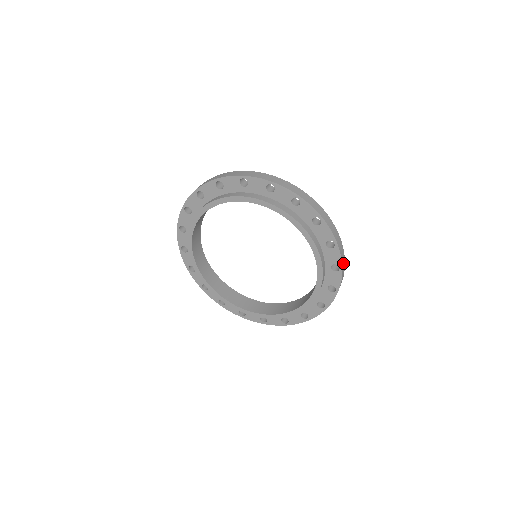
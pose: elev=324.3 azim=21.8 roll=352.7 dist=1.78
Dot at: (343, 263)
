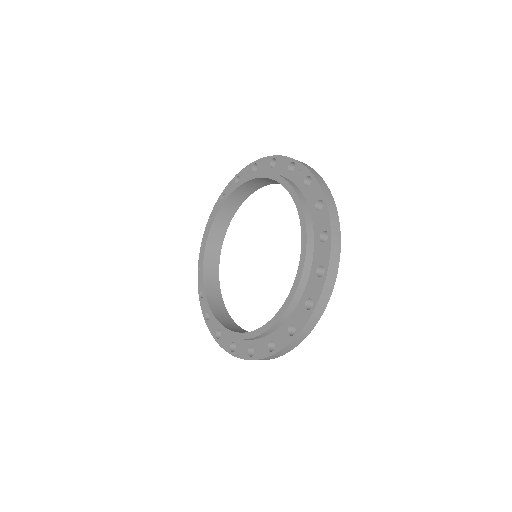
Dot at: (315, 174)
